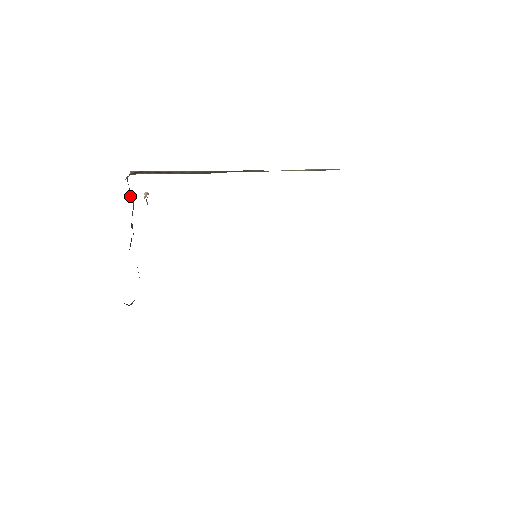
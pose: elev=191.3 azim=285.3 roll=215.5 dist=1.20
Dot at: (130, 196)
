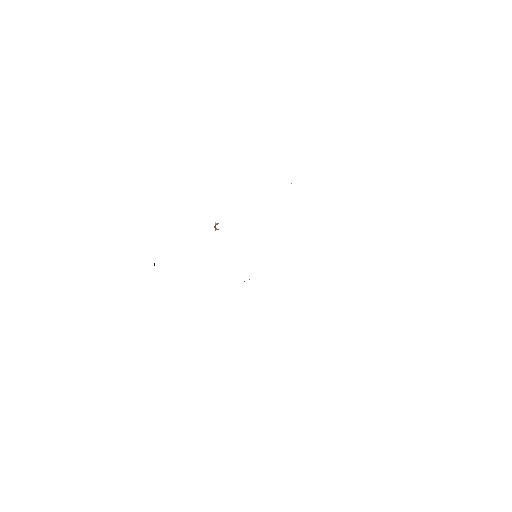
Dot at: occluded
